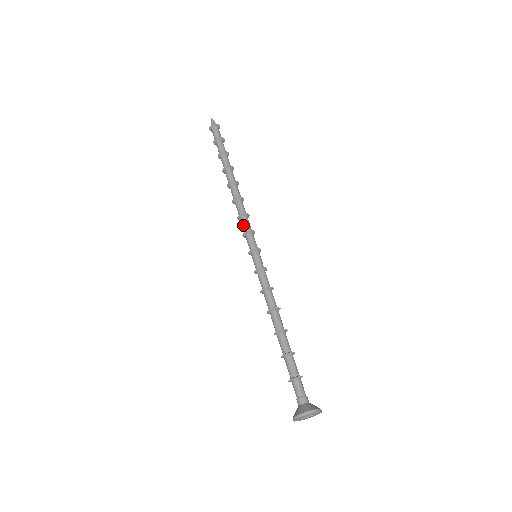
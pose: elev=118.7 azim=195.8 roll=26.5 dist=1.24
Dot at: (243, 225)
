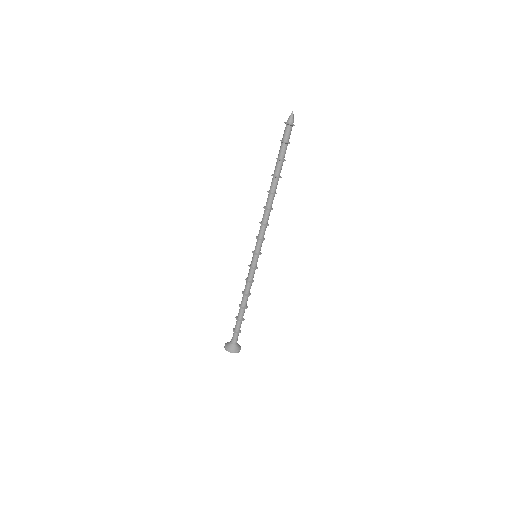
Dot at: (260, 232)
